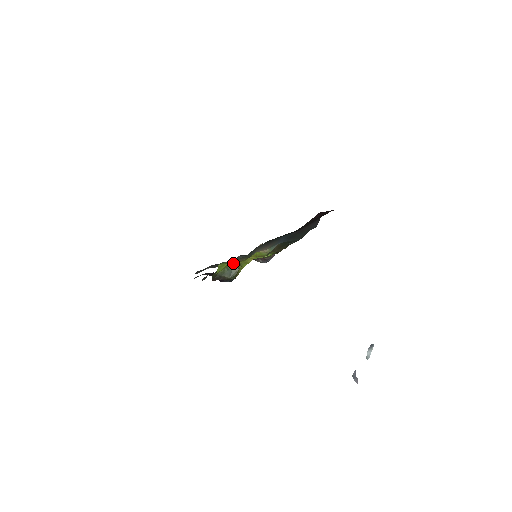
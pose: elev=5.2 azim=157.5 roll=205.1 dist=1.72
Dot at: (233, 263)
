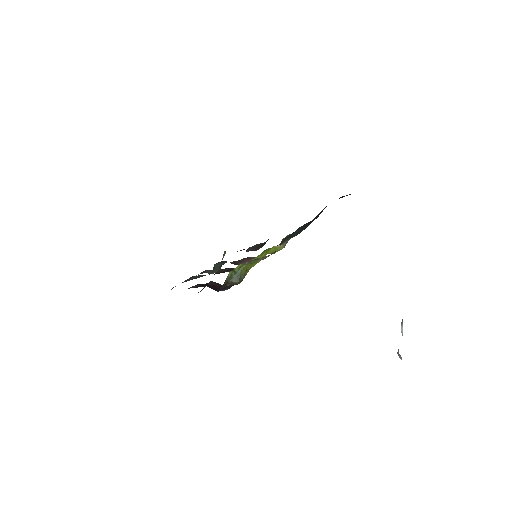
Dot at: occluded
